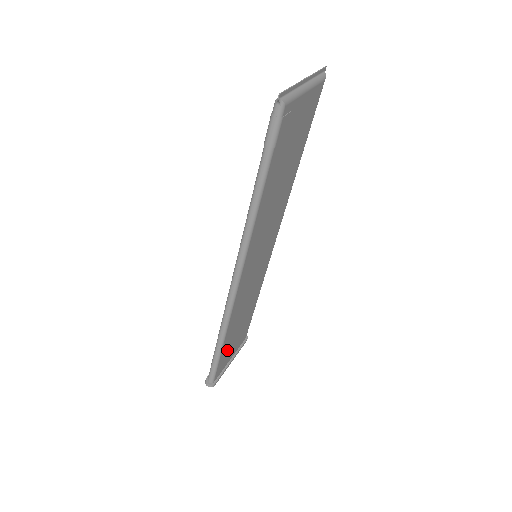
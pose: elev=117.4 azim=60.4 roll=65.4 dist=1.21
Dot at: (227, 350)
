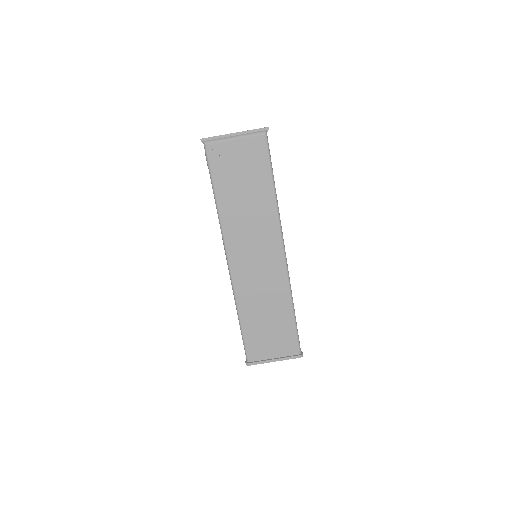
Dot at: (256, 337)
